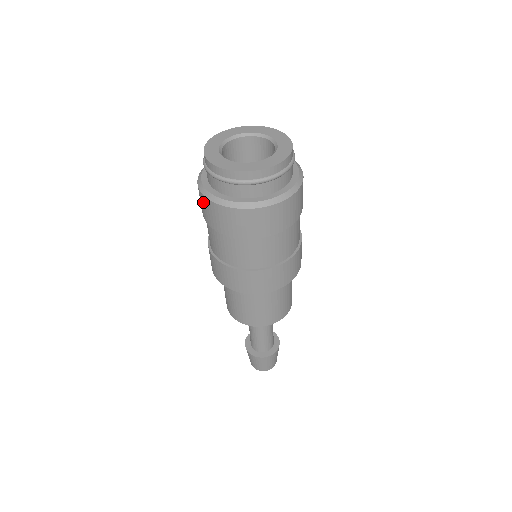
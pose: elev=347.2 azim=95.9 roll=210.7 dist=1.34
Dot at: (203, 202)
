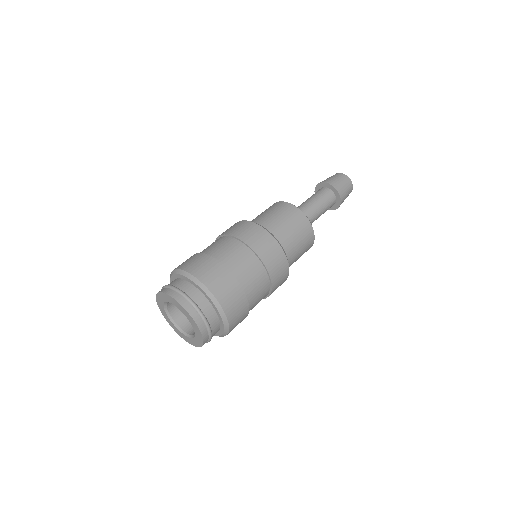
Dot at: occluded
